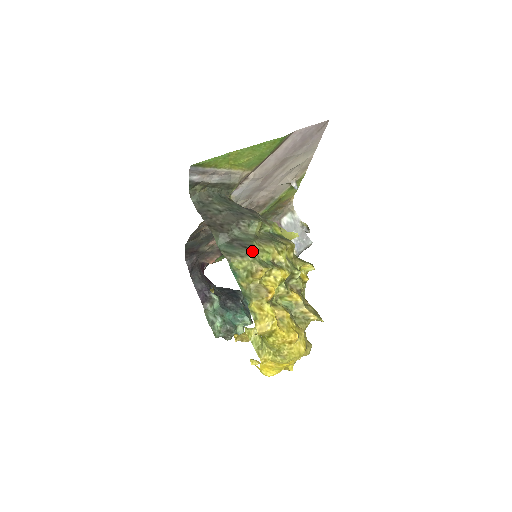
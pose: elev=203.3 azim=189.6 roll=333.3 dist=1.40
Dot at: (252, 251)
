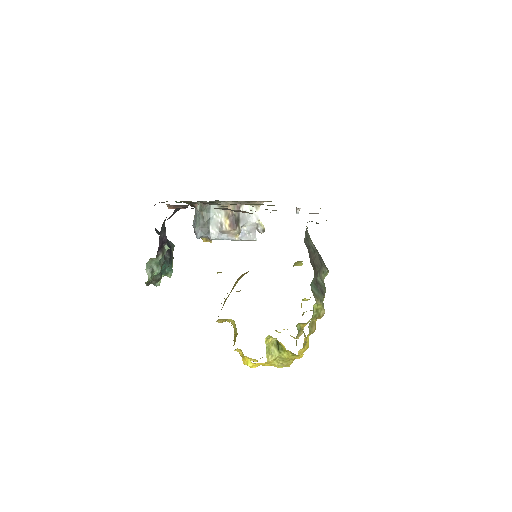
Dot at: occluded
